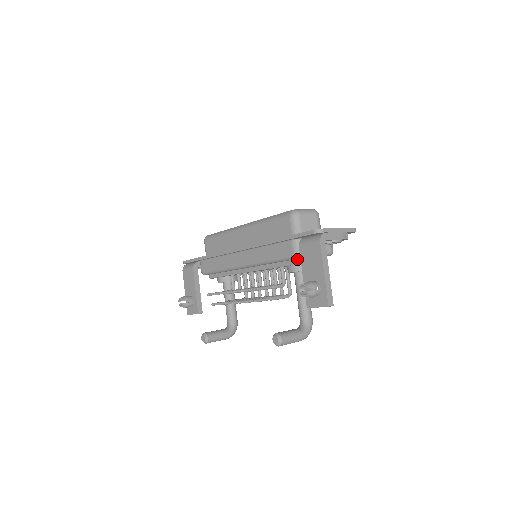
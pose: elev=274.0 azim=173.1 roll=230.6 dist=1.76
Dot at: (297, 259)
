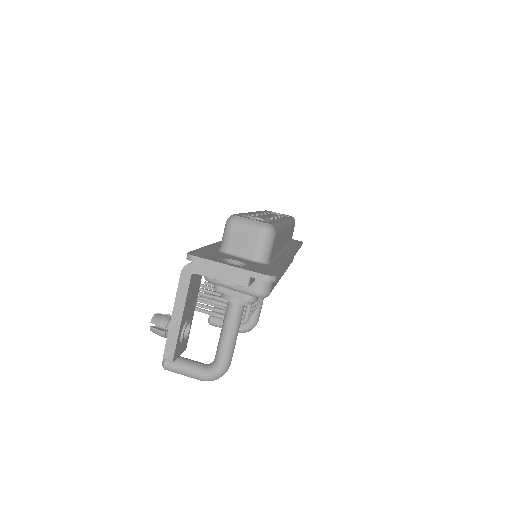
Dot at: occluded
